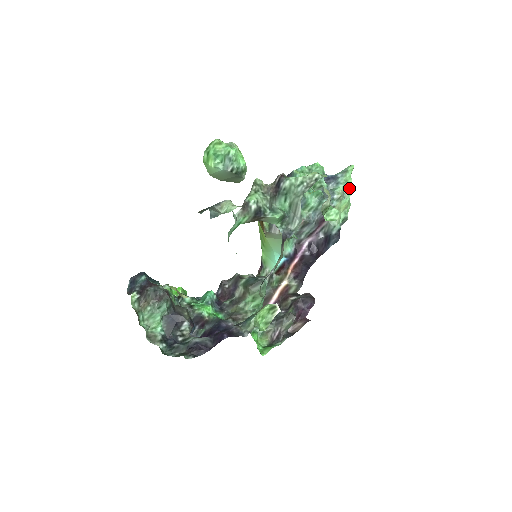
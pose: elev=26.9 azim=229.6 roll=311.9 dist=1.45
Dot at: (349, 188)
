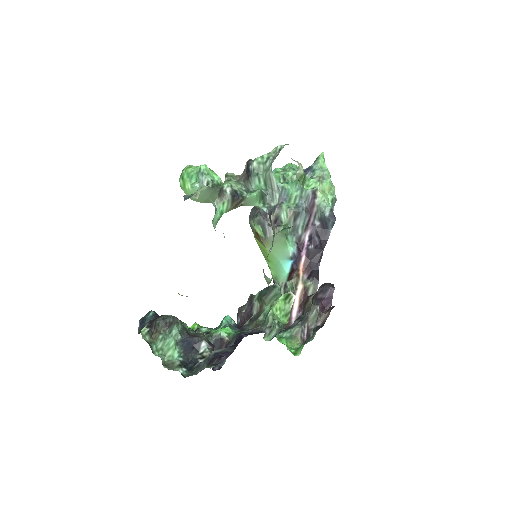
Dot at: (326, 172)
